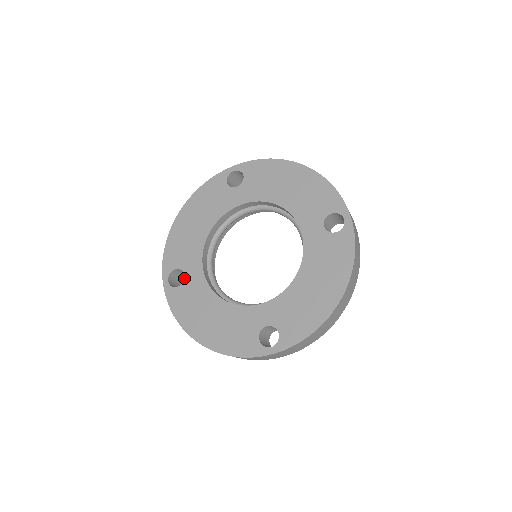
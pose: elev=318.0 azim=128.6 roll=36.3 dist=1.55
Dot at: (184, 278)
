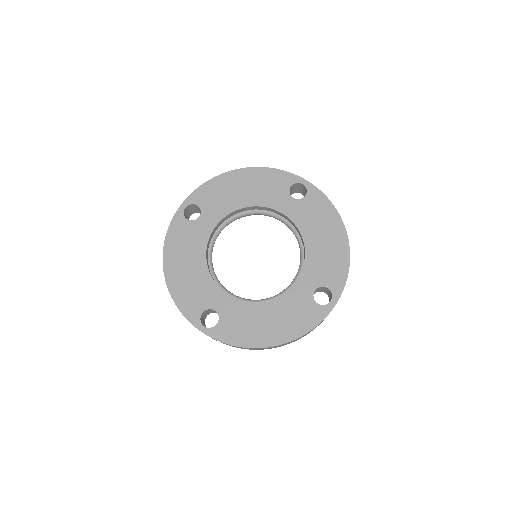
Dot at: (217, 313)
